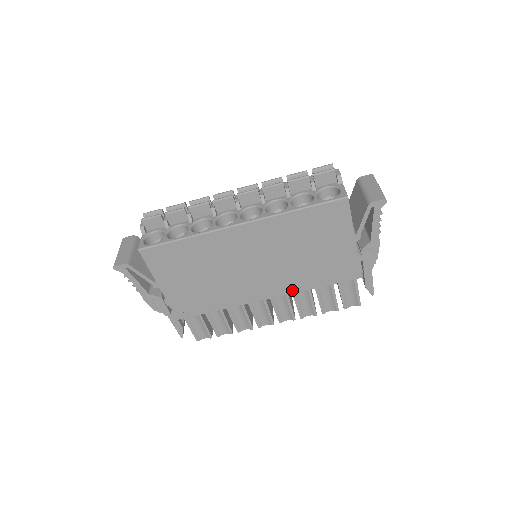
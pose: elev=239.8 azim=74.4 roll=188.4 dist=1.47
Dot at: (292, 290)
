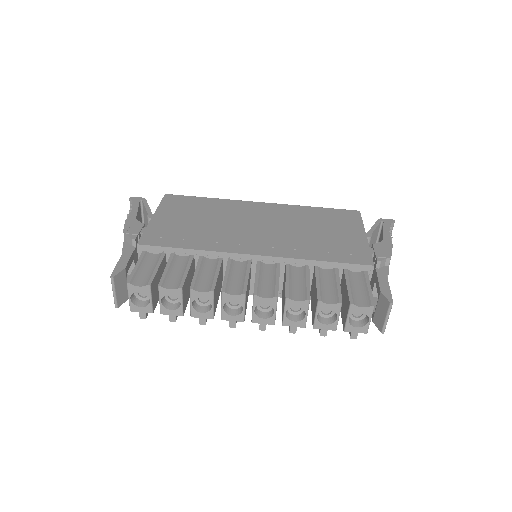
Dot at: (288, 255)
